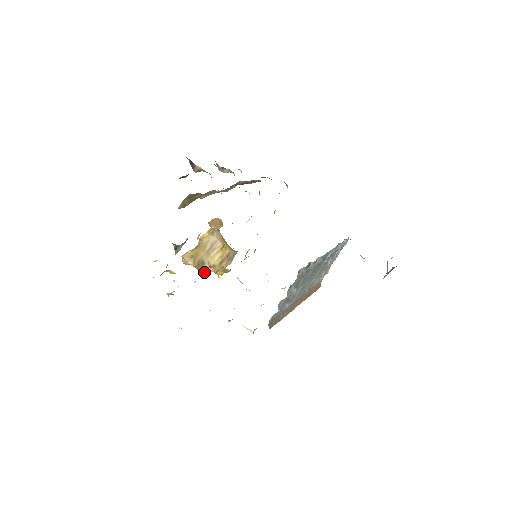
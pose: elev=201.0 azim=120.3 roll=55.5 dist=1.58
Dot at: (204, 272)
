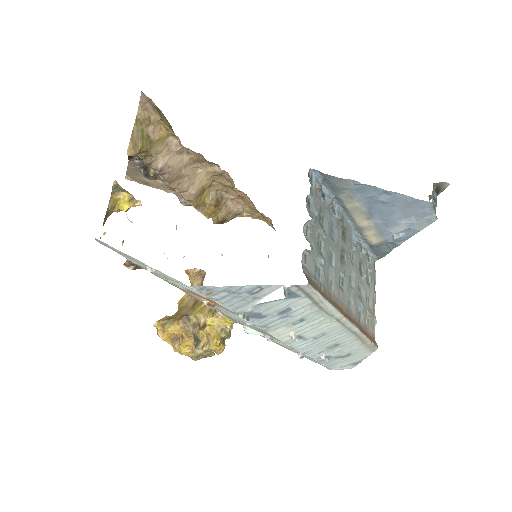
Dot at: (192, 334)
